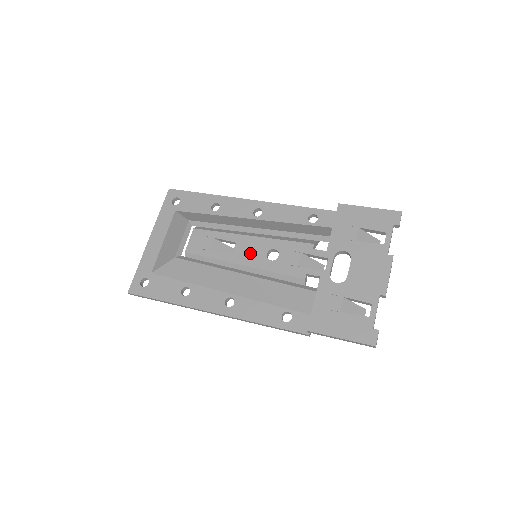
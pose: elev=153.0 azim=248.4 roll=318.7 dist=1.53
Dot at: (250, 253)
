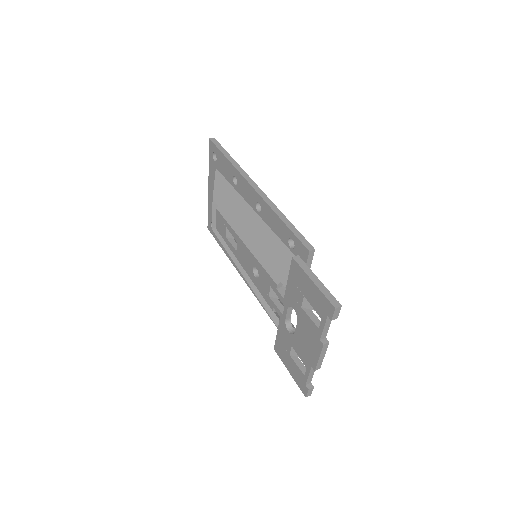
Dot at: (244, 259)
